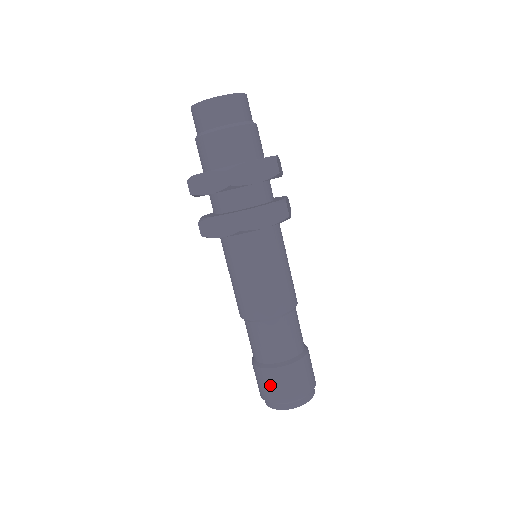
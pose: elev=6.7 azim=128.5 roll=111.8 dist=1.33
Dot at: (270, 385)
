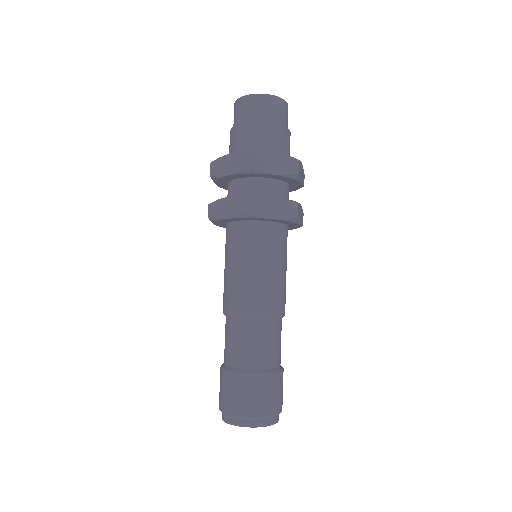
Dot at: (231, 392)
